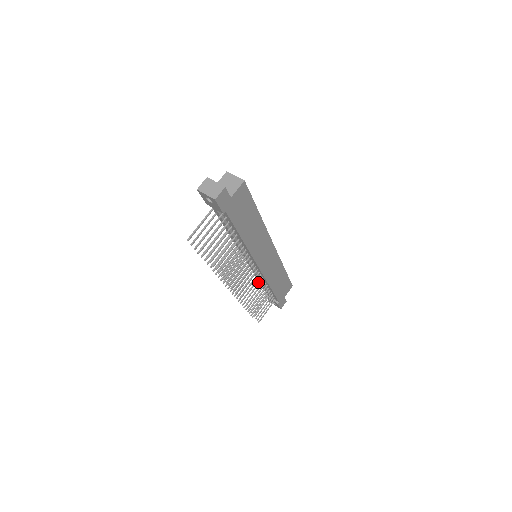
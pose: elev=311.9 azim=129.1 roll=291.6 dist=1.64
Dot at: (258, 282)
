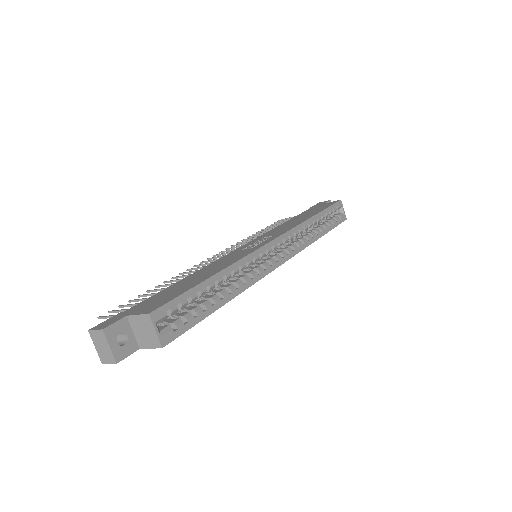
Dot at: occluded
